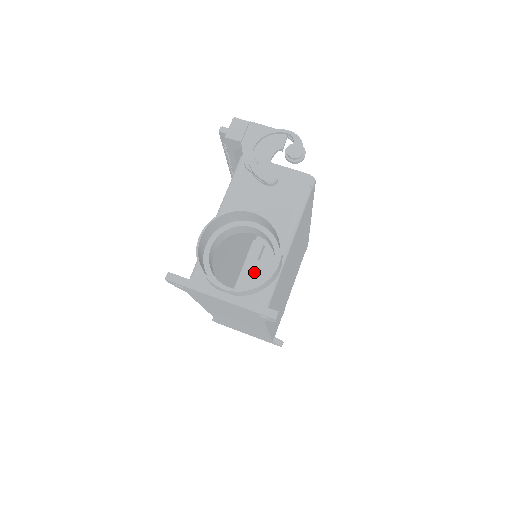
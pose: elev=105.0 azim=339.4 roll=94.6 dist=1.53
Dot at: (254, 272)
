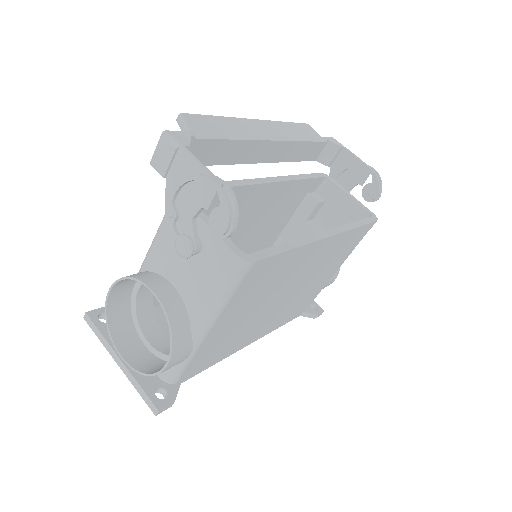
Dot at: (298, 234)
